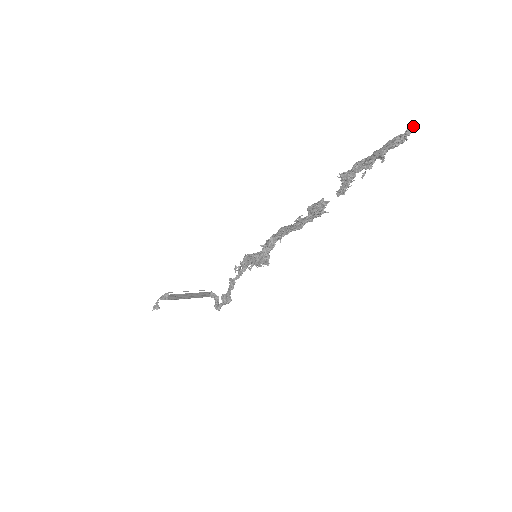
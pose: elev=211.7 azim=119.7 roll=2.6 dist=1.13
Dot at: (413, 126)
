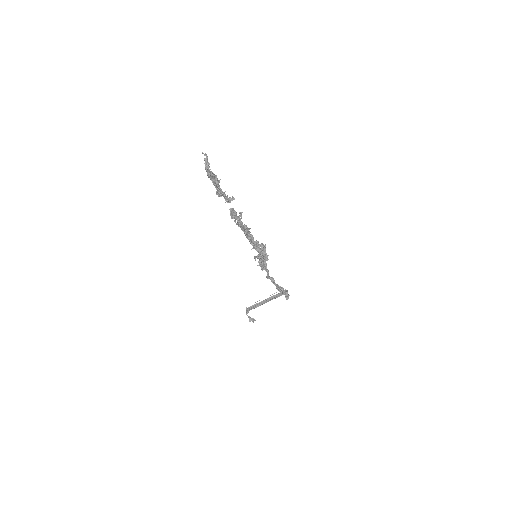
Dot at: (205, 155)
